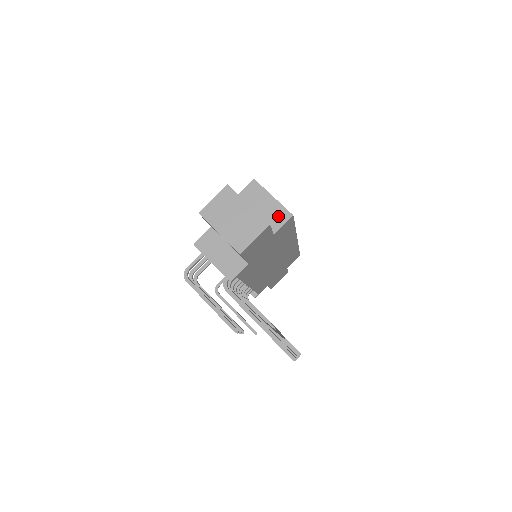
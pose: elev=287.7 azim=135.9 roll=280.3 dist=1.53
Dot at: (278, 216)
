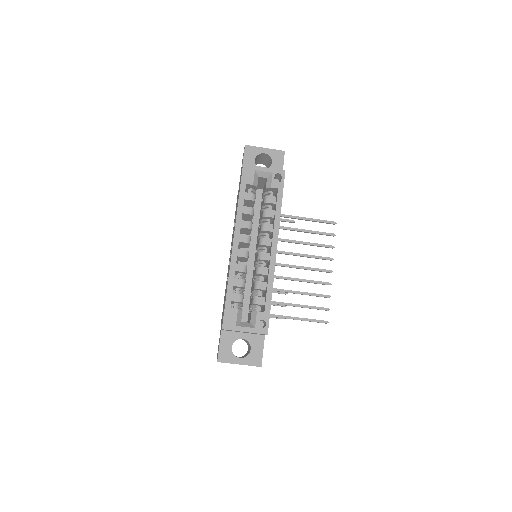
Dot at: occluded
